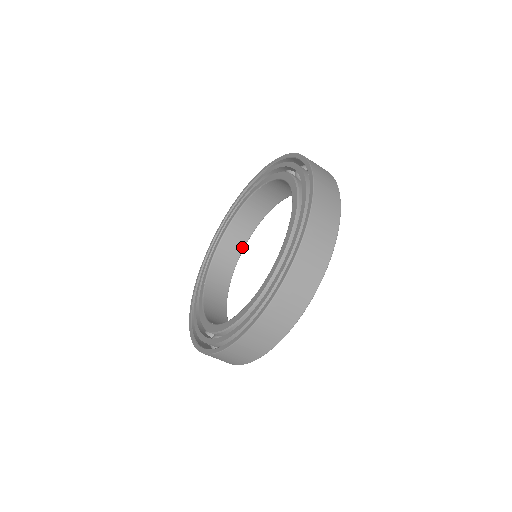
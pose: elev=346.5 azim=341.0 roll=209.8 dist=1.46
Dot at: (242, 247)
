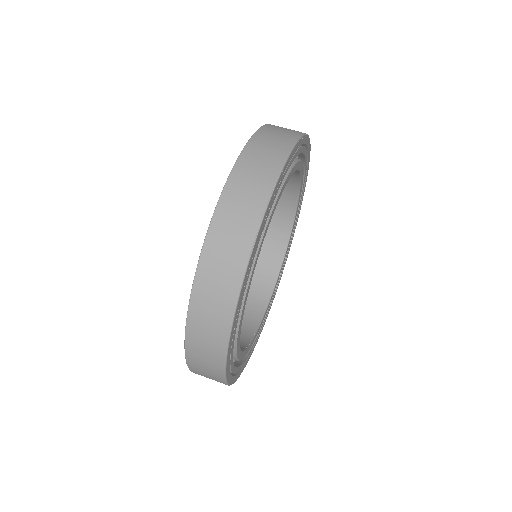
Dot at: (294, 208)
